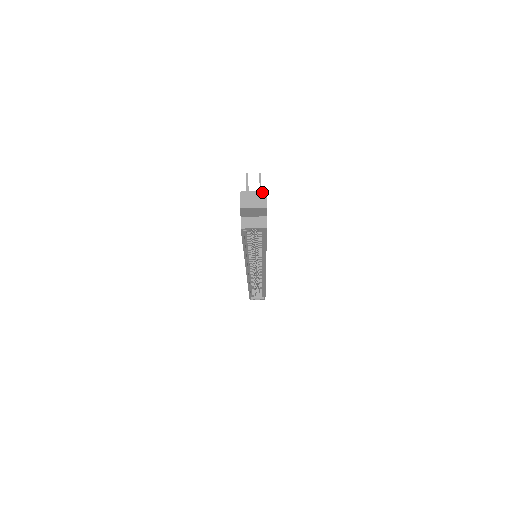
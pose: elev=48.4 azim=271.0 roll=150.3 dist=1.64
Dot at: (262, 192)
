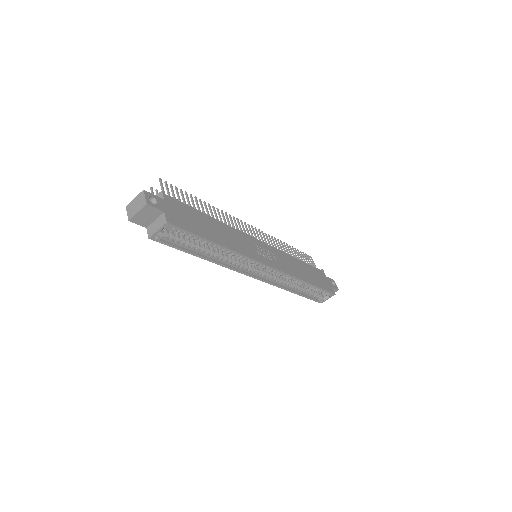
Dot at: (140, 193)
